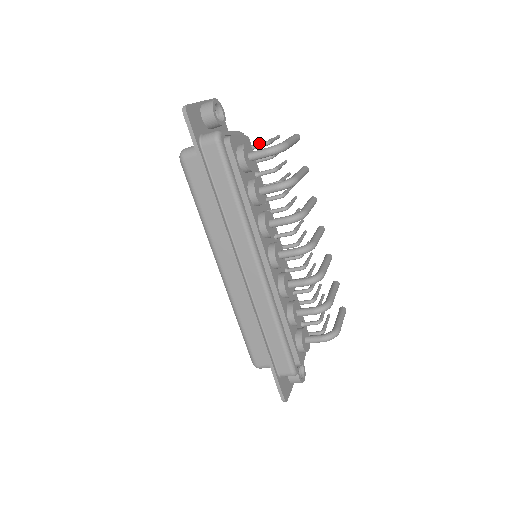
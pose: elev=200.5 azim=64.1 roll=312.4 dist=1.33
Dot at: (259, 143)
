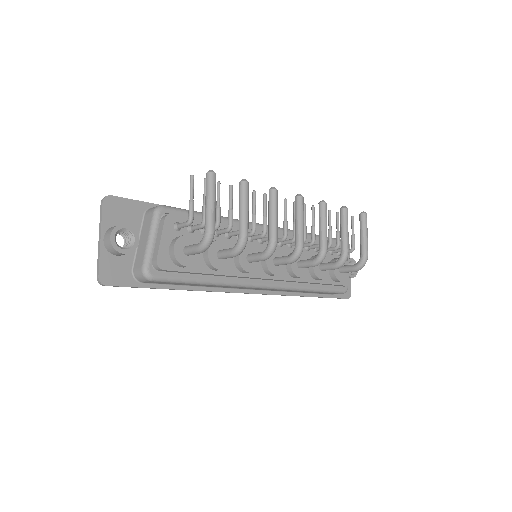
Dot at: (183, 225)
